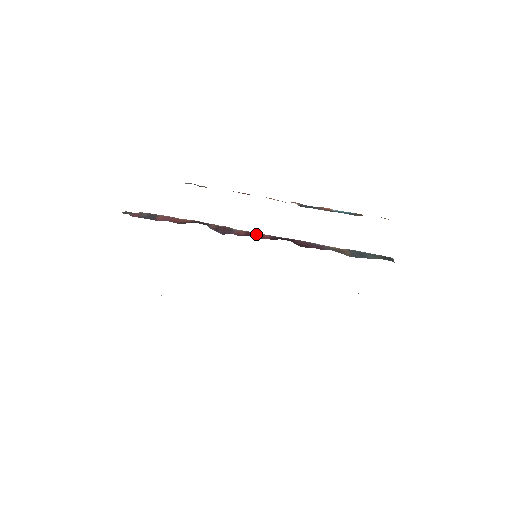
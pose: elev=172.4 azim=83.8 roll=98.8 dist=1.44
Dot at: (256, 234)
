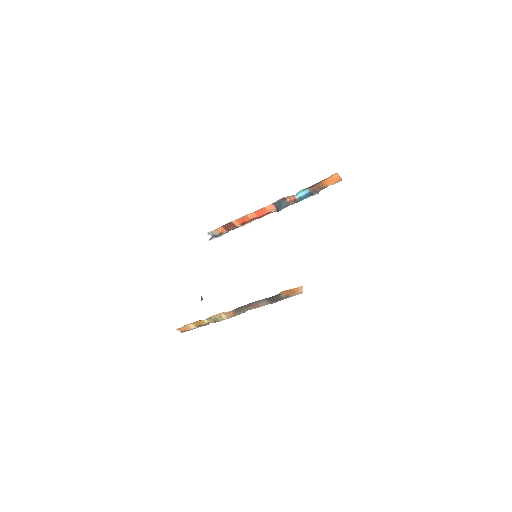
Dot at: occluded
